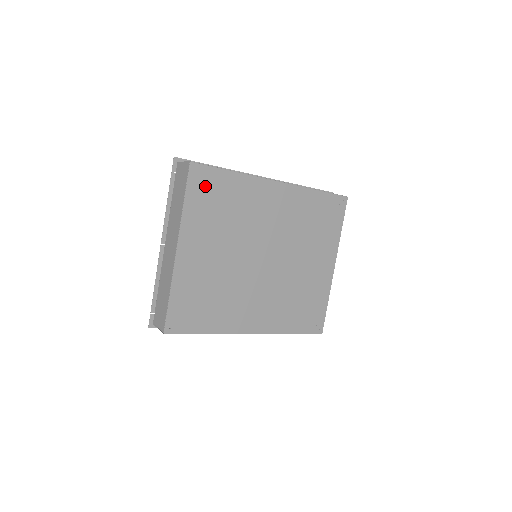
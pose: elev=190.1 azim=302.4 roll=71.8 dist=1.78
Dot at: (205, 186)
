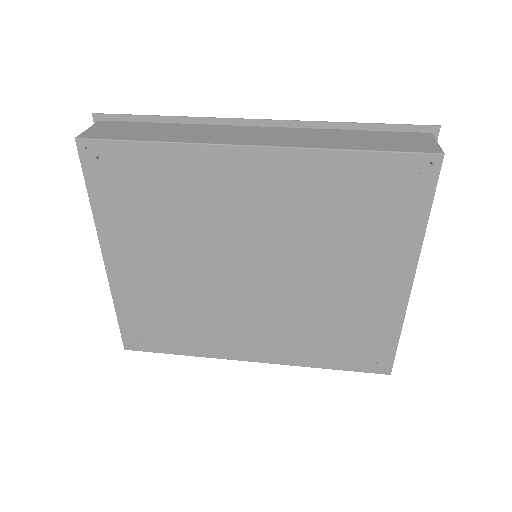
Dot at: (113, 172)
